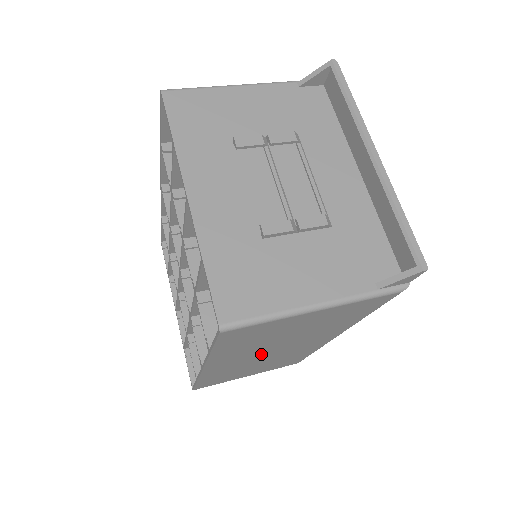
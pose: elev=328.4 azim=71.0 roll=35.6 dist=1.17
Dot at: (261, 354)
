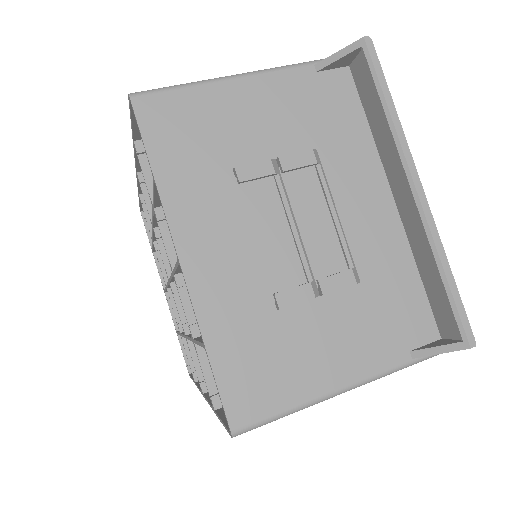
Dot at: occluded
